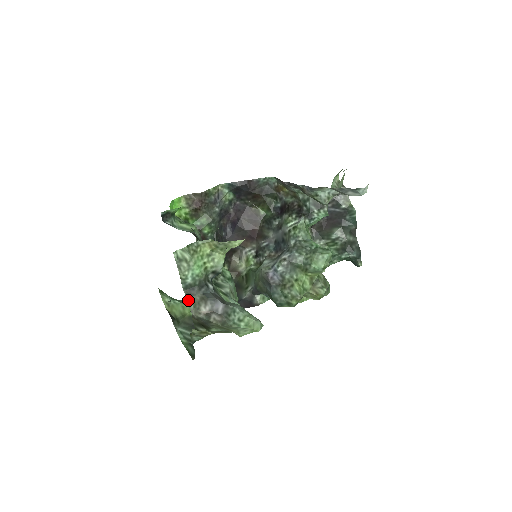
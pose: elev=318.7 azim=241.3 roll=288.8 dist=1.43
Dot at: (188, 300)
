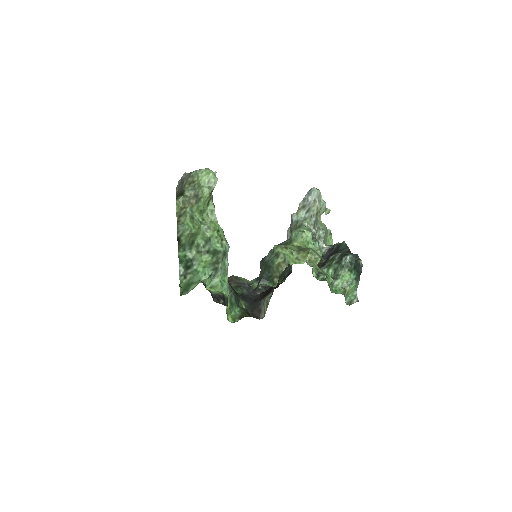
Dot at: occluded
